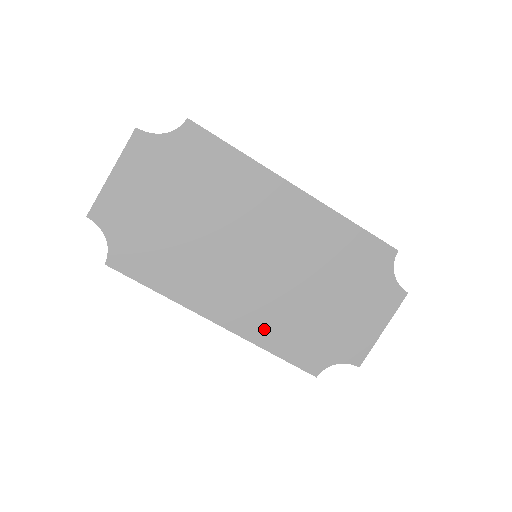
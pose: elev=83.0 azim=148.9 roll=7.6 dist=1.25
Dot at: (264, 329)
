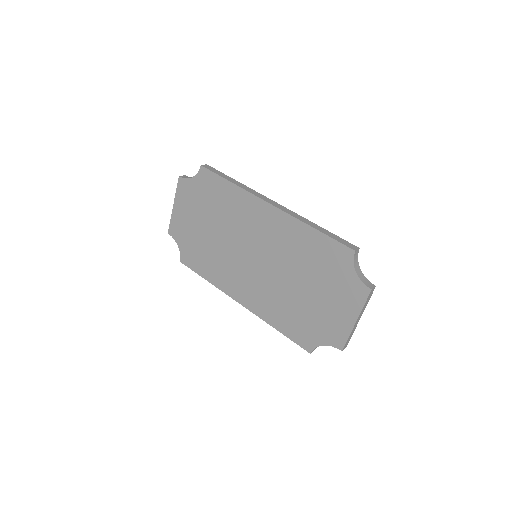
Dot at: (268, 311)
